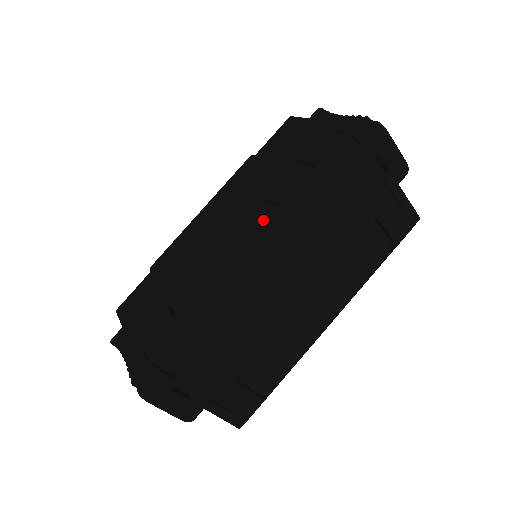
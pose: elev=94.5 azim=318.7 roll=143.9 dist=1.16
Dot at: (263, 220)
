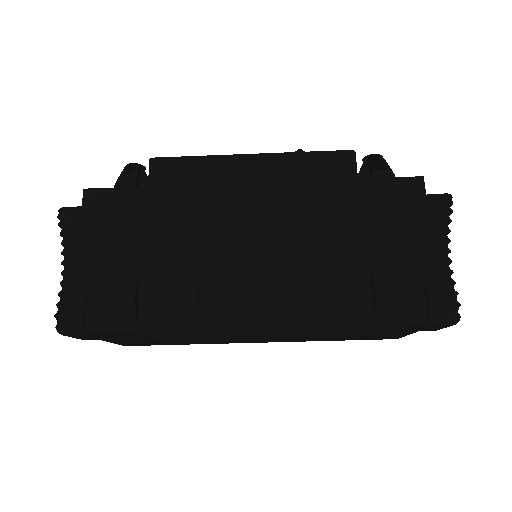
Dot at: (285, 307)
